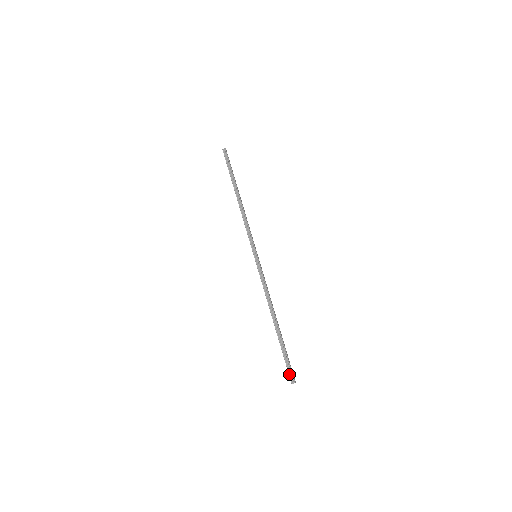
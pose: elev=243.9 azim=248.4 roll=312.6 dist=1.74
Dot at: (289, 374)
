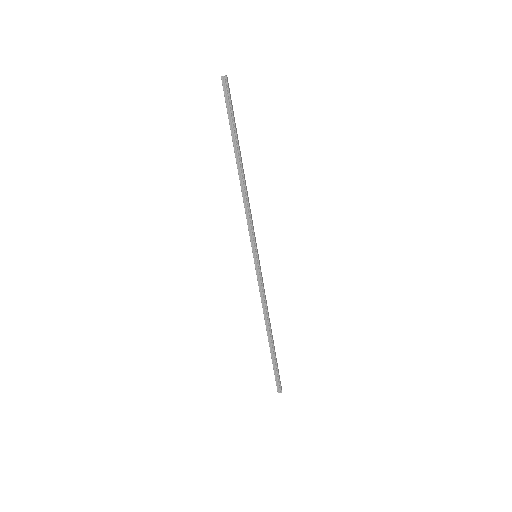
Dot at: (277, 385)
